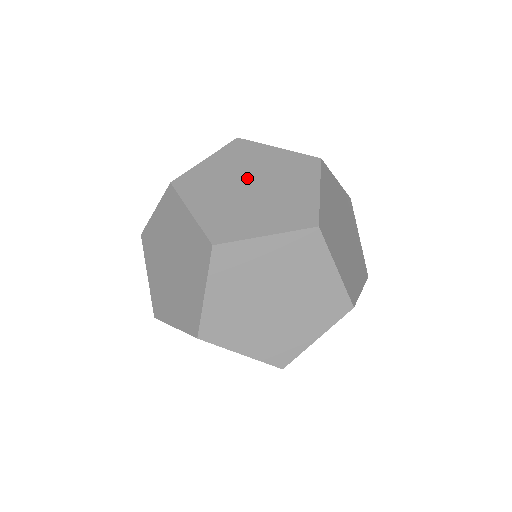
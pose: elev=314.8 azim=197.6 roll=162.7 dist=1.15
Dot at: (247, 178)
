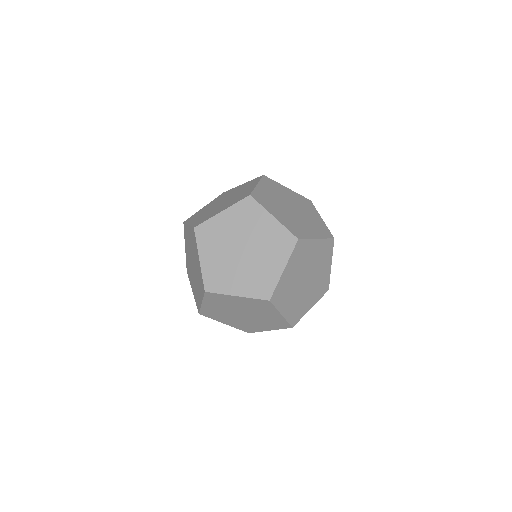
Dot at: (221, 201)
